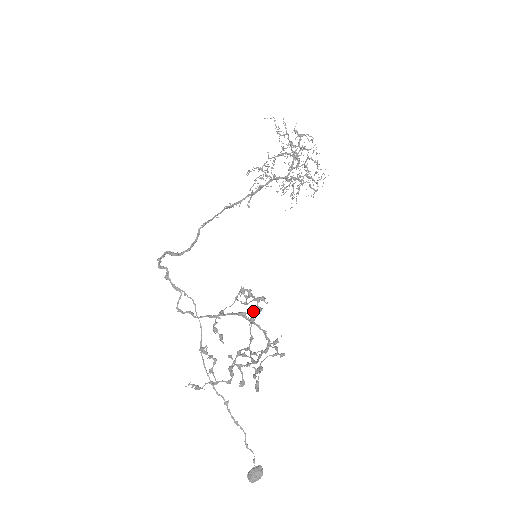
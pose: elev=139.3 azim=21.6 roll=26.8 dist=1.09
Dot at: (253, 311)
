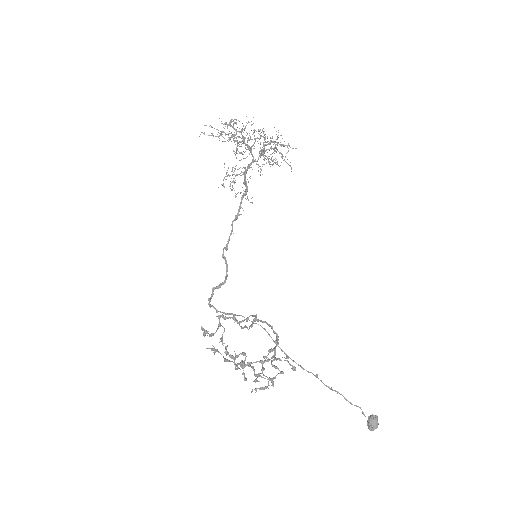
Dot at: occluded
